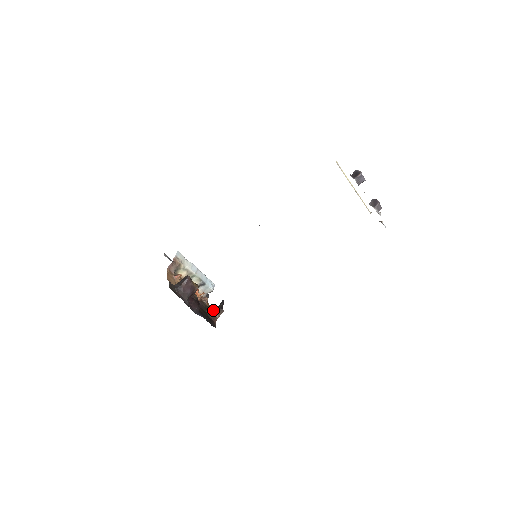
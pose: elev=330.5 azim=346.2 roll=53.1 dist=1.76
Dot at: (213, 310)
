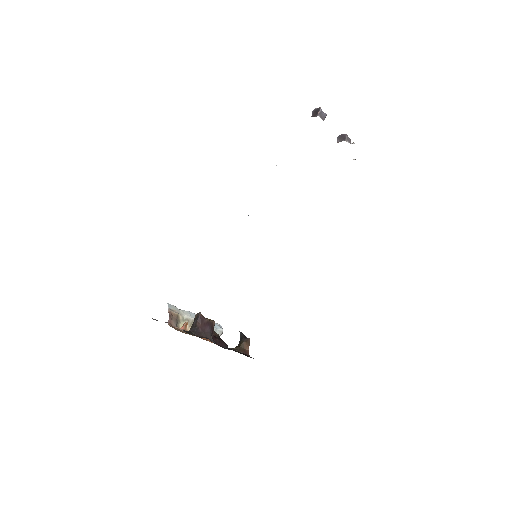
Dot at: (238, 345)
